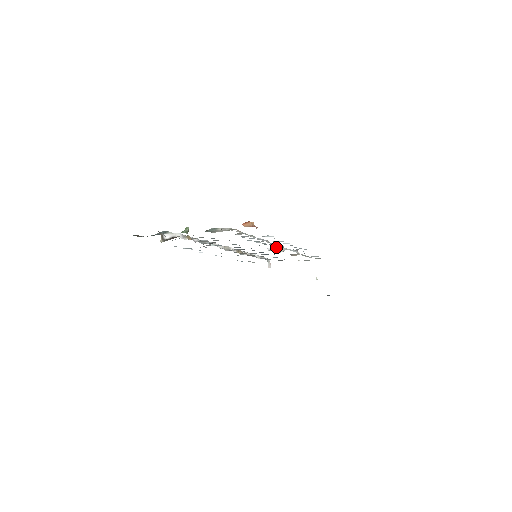
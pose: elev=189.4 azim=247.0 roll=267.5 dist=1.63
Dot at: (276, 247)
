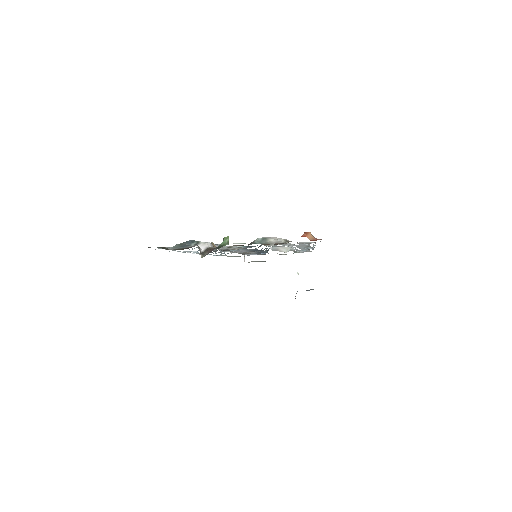
Dot at: occluded
